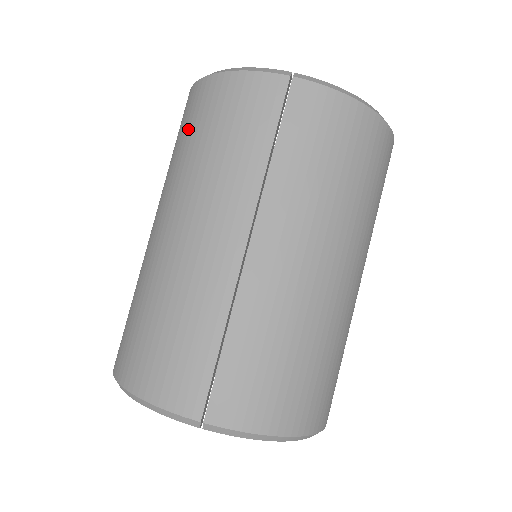
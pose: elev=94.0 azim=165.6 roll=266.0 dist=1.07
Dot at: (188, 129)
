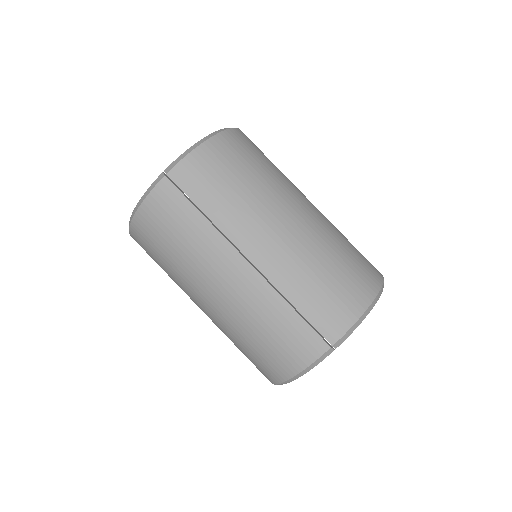
Dot at: (156, 252)
